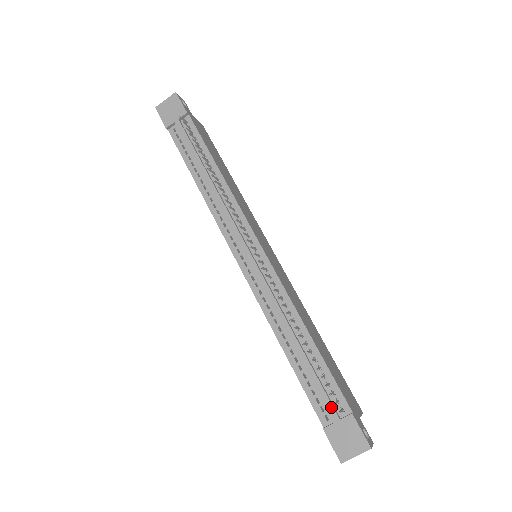
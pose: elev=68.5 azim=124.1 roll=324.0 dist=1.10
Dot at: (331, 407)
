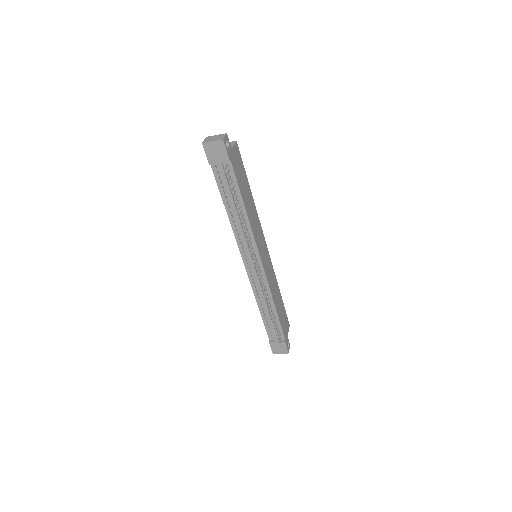
Dot at: (276, 337)
